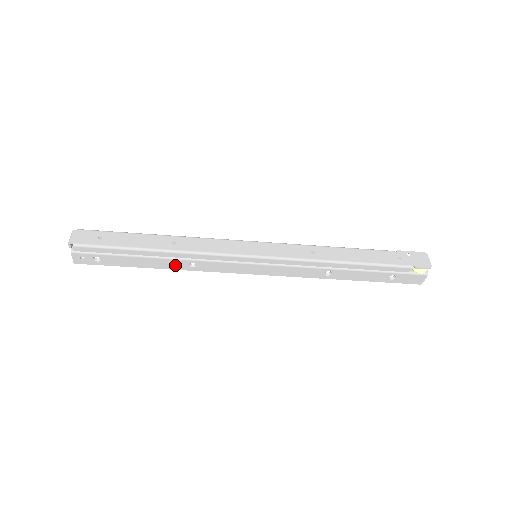
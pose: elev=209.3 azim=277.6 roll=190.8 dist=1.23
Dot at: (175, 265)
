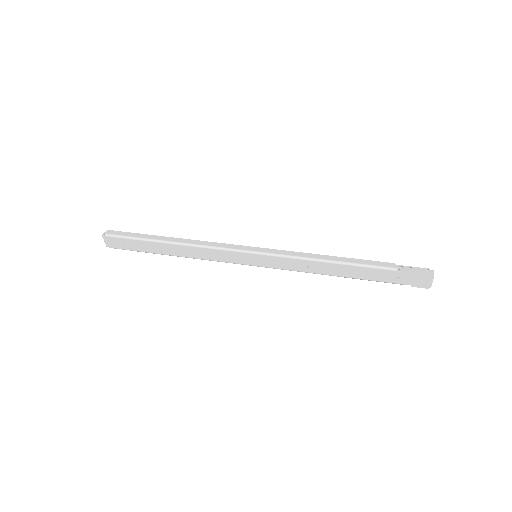
Dot at: occluded
